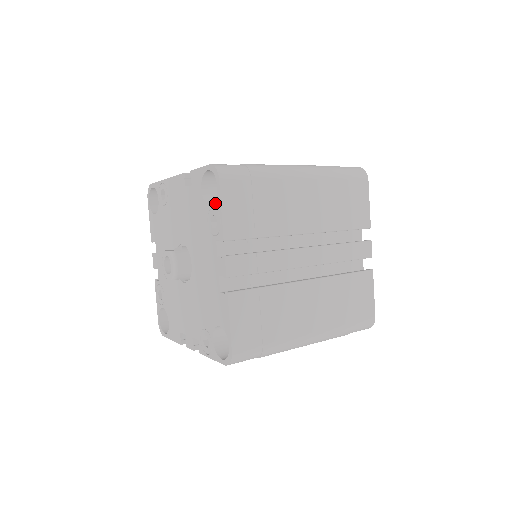
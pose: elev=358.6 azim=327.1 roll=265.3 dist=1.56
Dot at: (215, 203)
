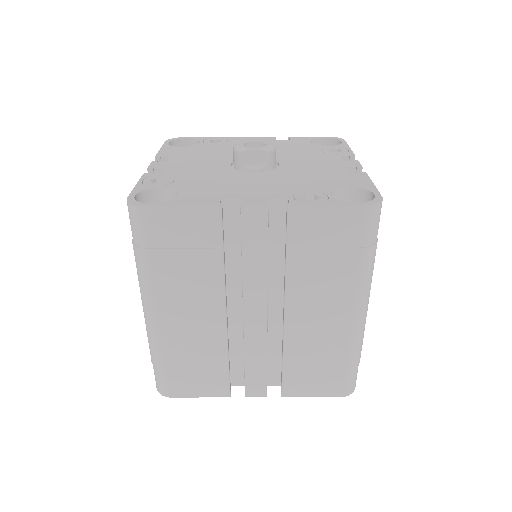
Dot at: (338, 145)
